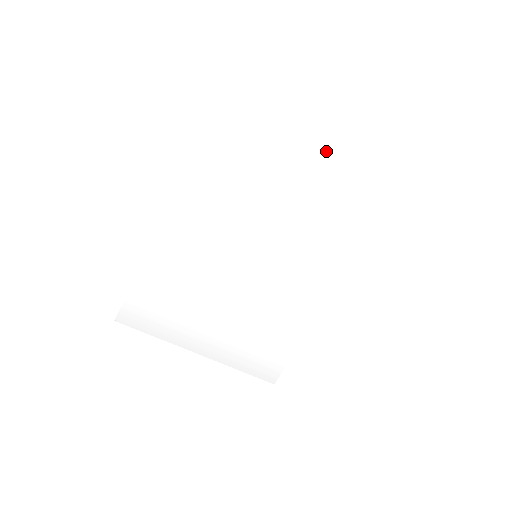
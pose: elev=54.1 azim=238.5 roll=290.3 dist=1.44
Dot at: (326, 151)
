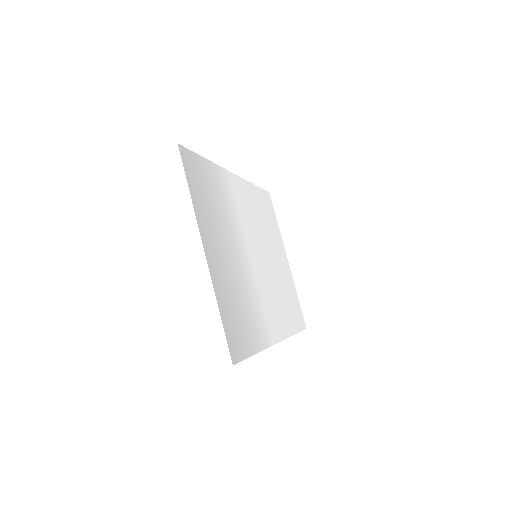
Dot at: occluded
